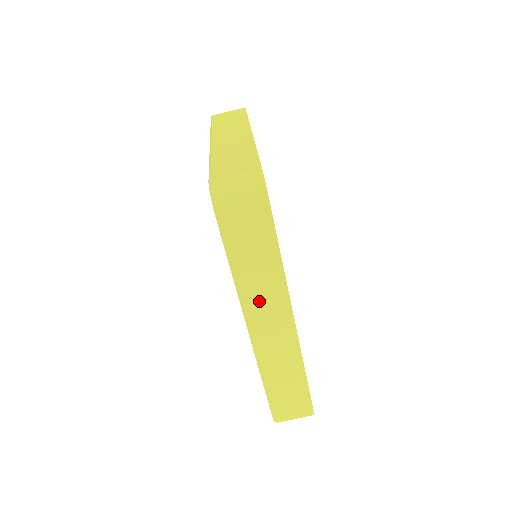
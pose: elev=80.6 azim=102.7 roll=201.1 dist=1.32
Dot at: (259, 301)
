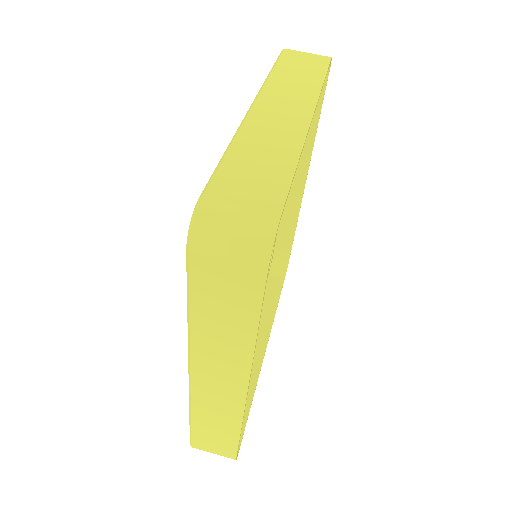
Dot at: (212, 356)
